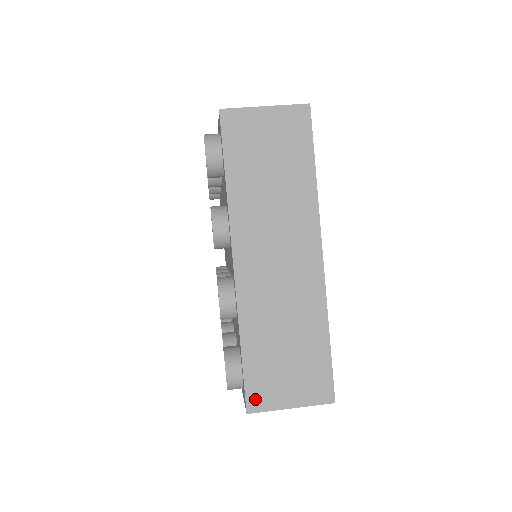
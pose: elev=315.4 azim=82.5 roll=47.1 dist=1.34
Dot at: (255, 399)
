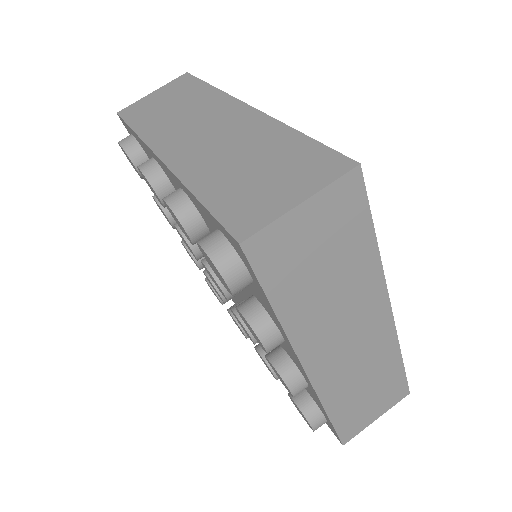
Dot at: (348, 435)
